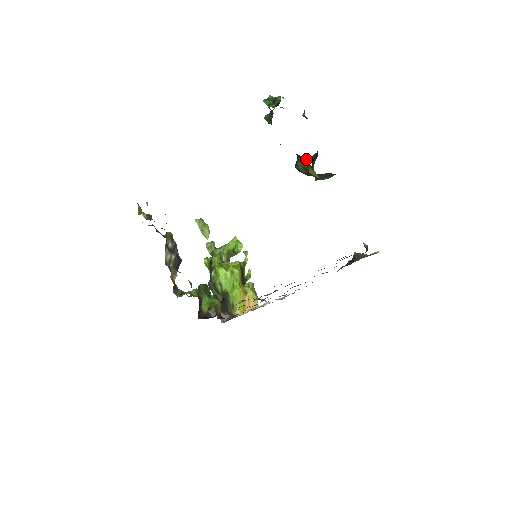
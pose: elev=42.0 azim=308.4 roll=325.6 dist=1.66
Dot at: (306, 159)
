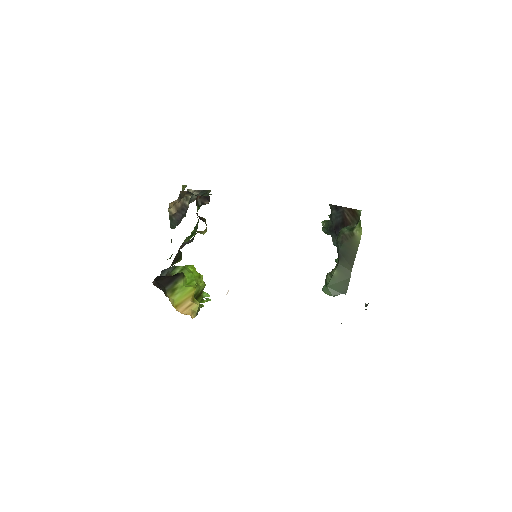
Dot at: (355, 225)
